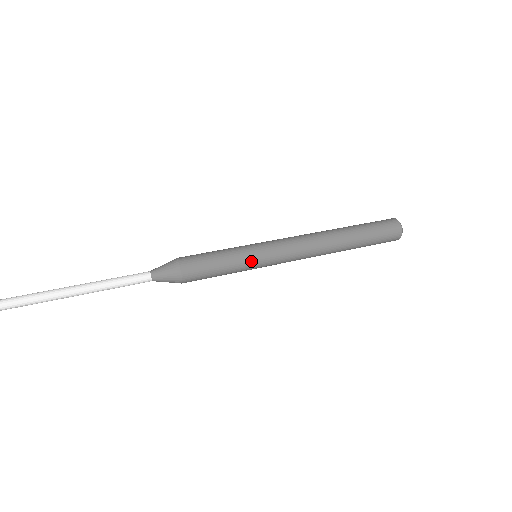
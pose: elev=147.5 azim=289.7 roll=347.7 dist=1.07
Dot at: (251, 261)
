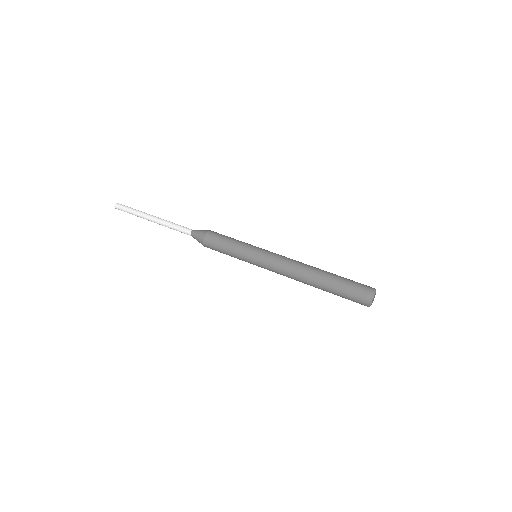
Dot at: (248, 251)
